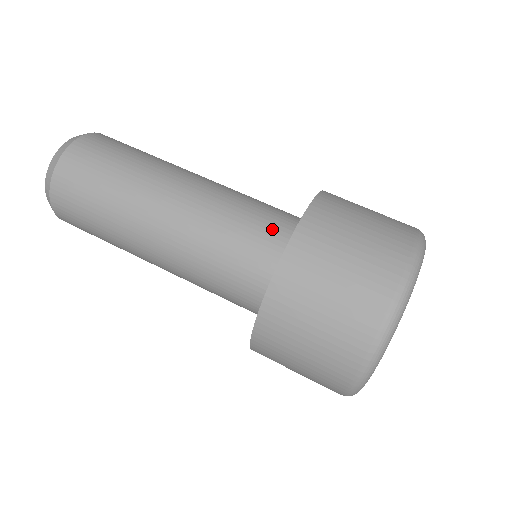
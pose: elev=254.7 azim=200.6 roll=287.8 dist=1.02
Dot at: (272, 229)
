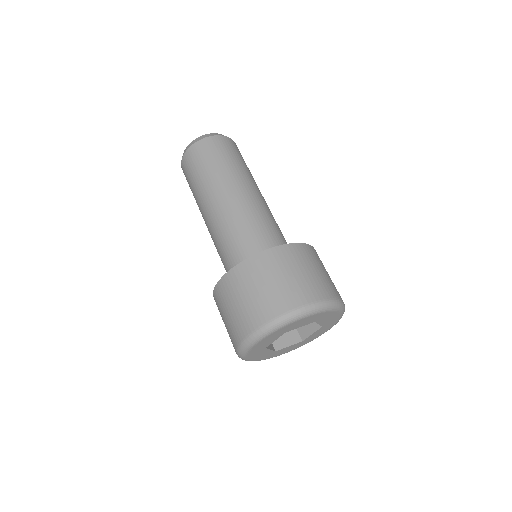
Dot at: (240, 257)
